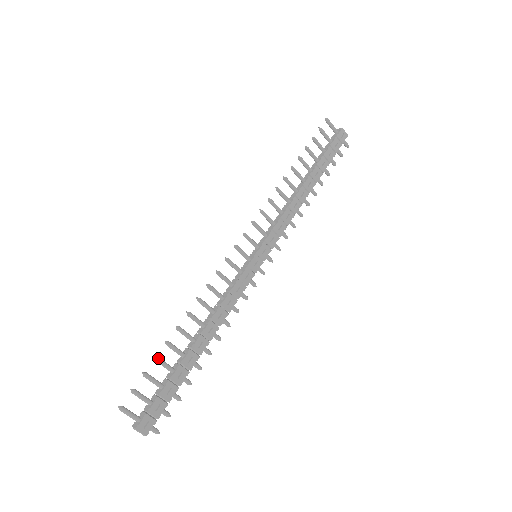
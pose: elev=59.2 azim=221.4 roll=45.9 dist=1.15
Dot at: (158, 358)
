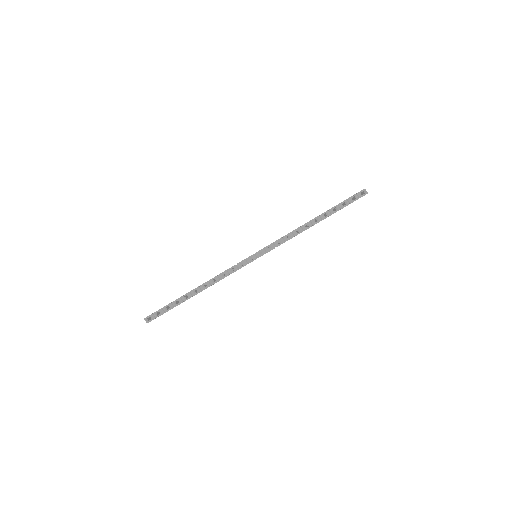
Dot at: occluded
